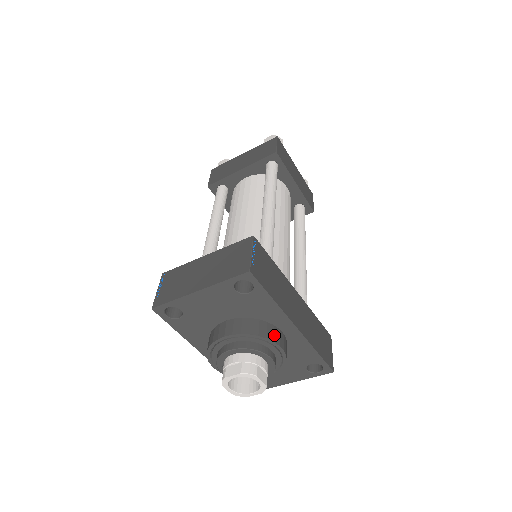
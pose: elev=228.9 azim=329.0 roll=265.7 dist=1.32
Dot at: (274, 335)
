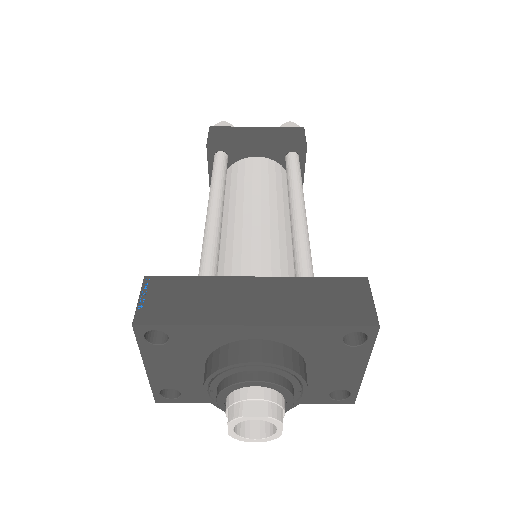
Dot at: (239, 354)
